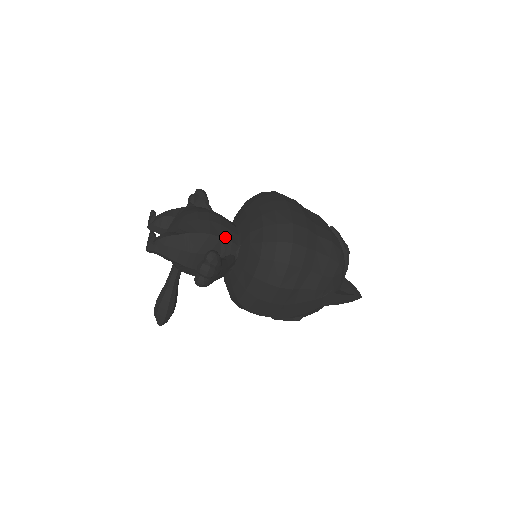
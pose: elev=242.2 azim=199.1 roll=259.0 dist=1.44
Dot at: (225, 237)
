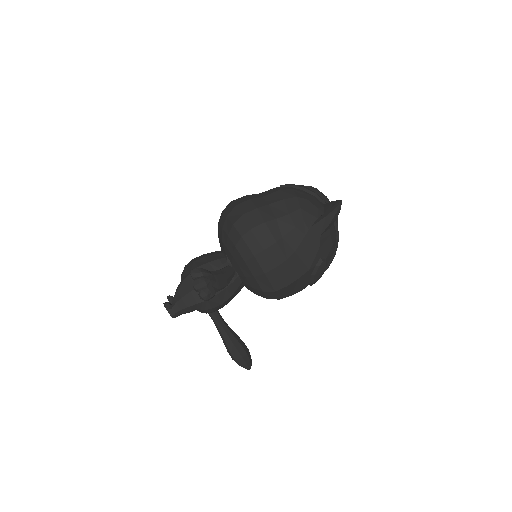
Dot at: (211, 260)
